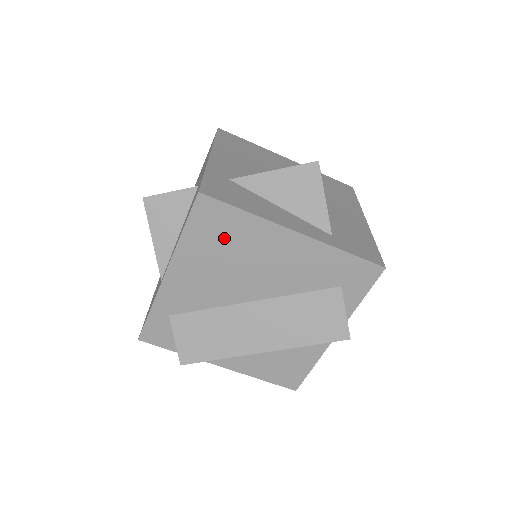
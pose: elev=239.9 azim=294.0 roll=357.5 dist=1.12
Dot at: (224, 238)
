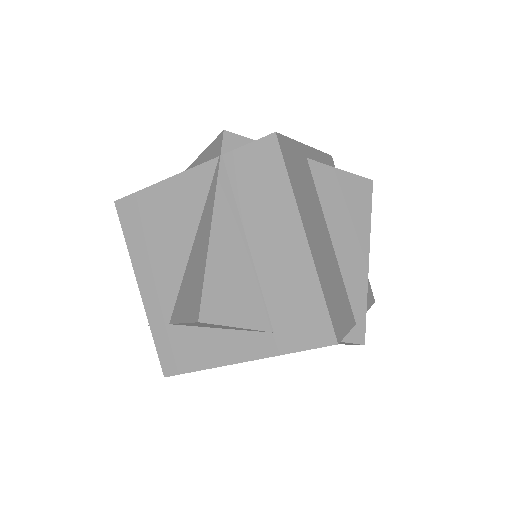
Dot at: occluded
